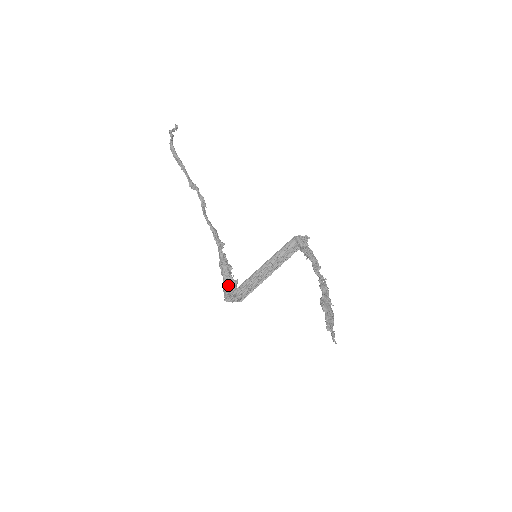
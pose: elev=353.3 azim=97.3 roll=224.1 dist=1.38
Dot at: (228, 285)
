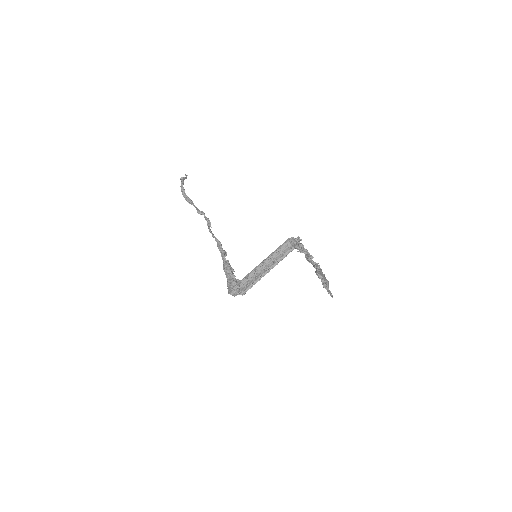
Dot at: (231, 281)
